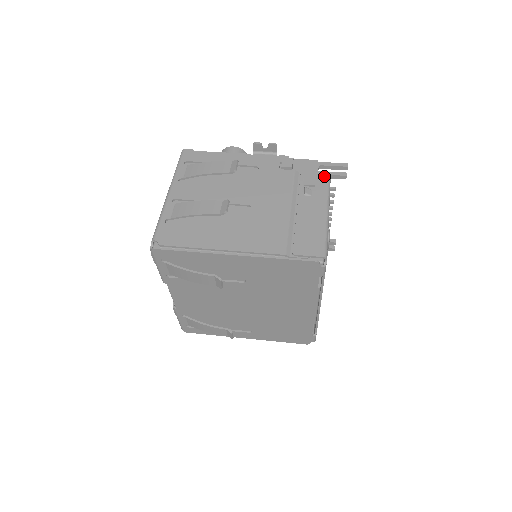
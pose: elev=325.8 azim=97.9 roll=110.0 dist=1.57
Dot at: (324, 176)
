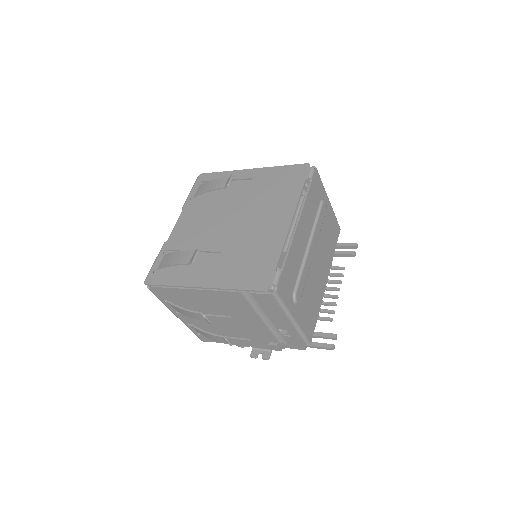
Dot at: occluded
